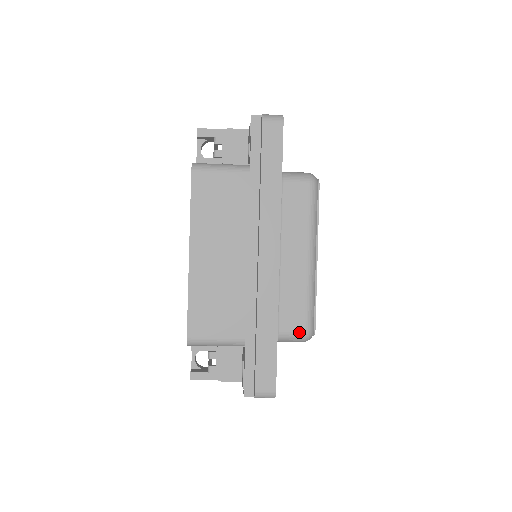
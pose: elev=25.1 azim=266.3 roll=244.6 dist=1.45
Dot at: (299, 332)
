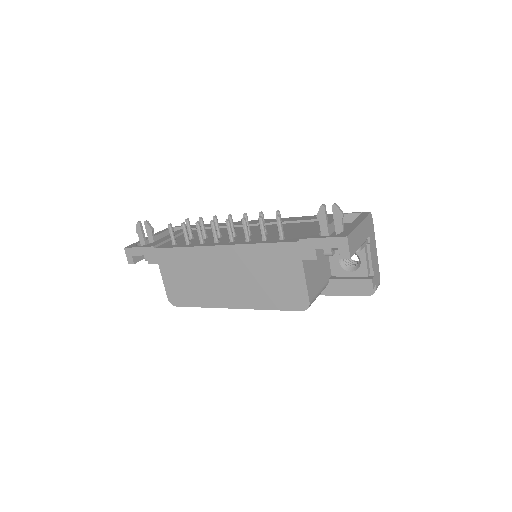
Dot at: occluded
